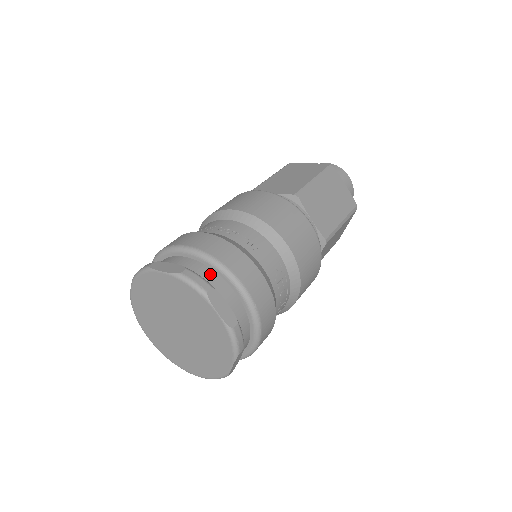
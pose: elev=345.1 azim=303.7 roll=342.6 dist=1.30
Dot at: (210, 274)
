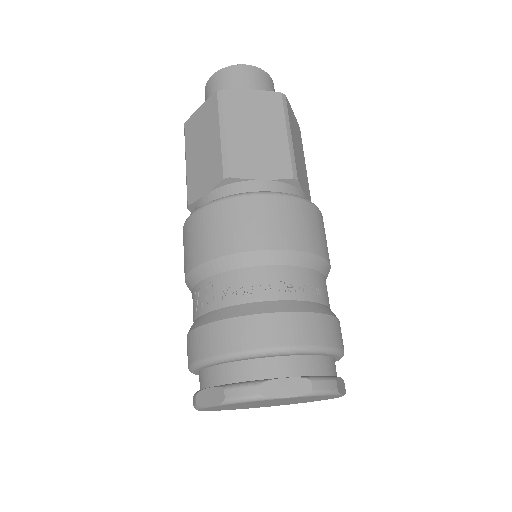
Dot at: (319, 363)
